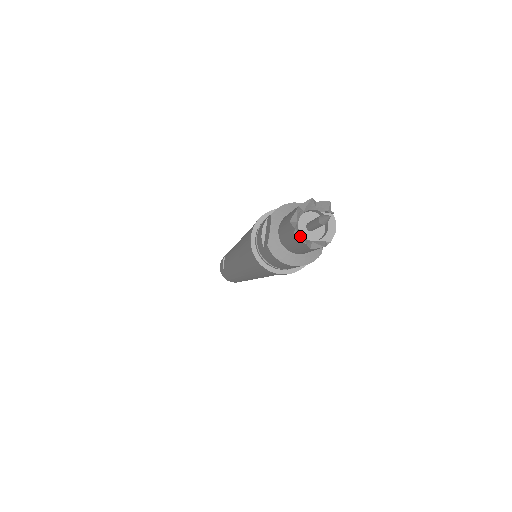
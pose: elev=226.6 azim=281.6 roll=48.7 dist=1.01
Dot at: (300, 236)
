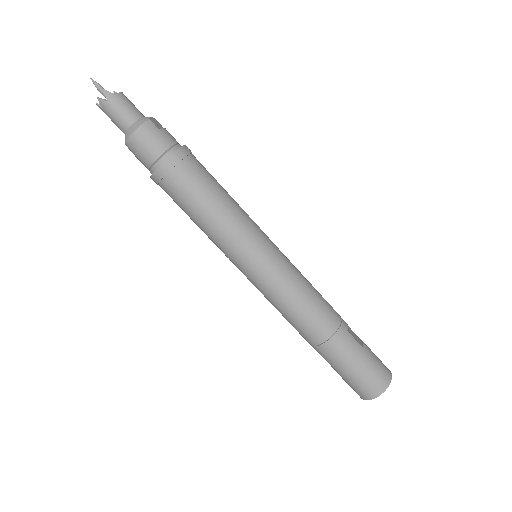
Dot at: (103, 105)
